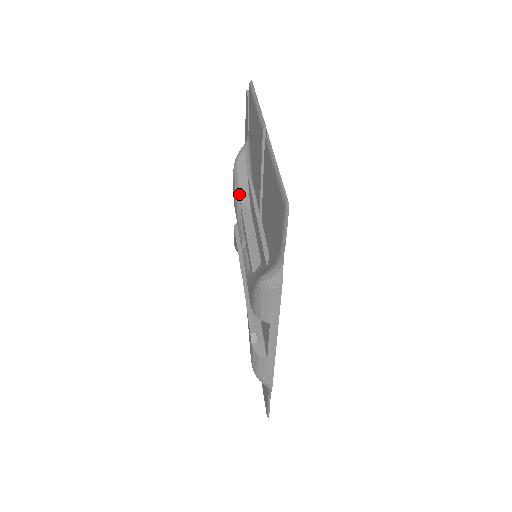
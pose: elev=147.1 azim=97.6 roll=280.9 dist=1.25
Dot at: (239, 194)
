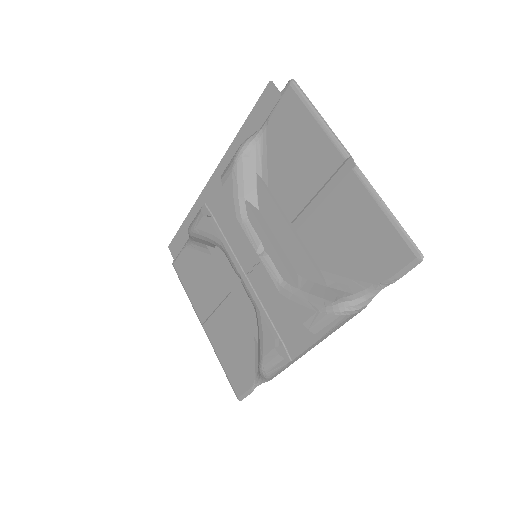
Dot at: (244, 191)
